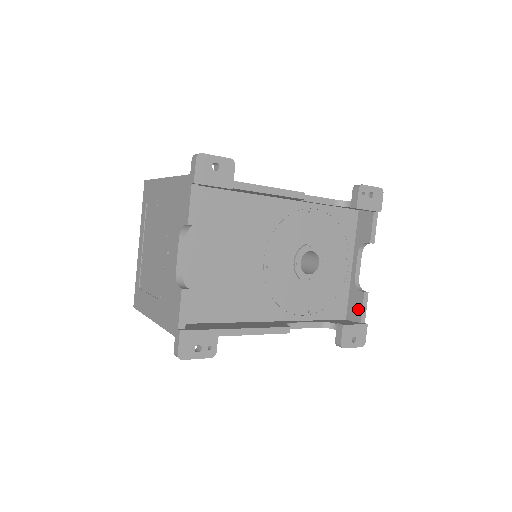
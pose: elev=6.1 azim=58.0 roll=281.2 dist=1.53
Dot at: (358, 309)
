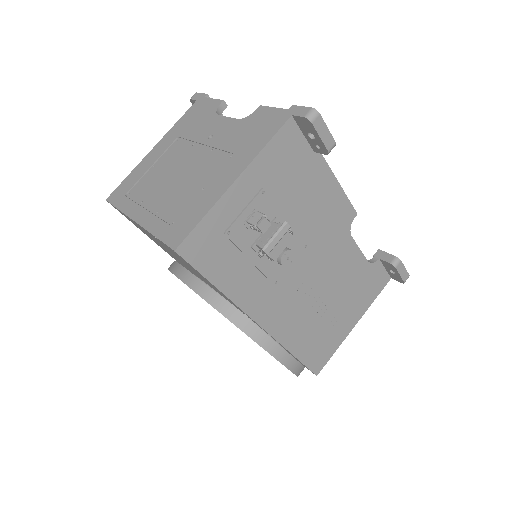
Dot at: occluded
